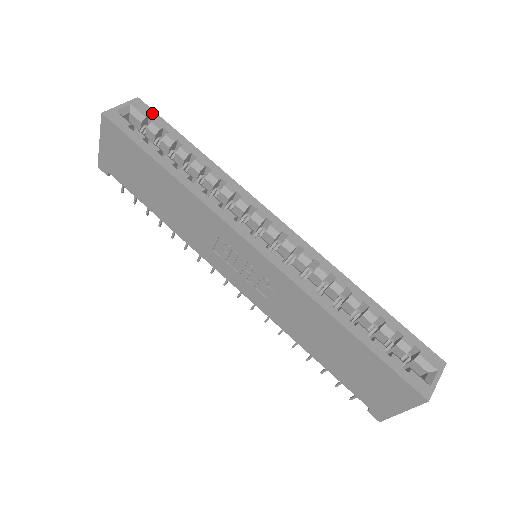
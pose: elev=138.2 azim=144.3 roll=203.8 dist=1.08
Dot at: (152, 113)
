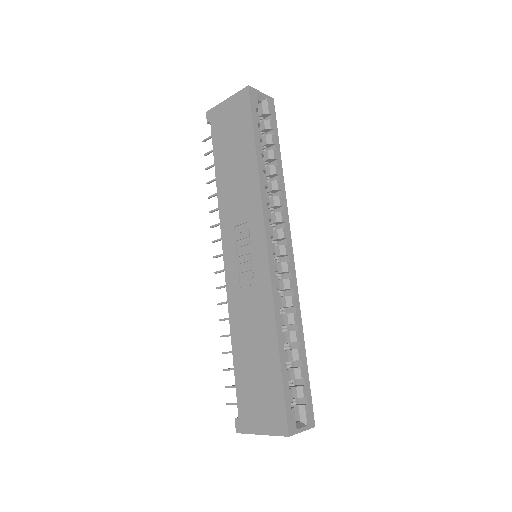
Dot at: (274, 115)
